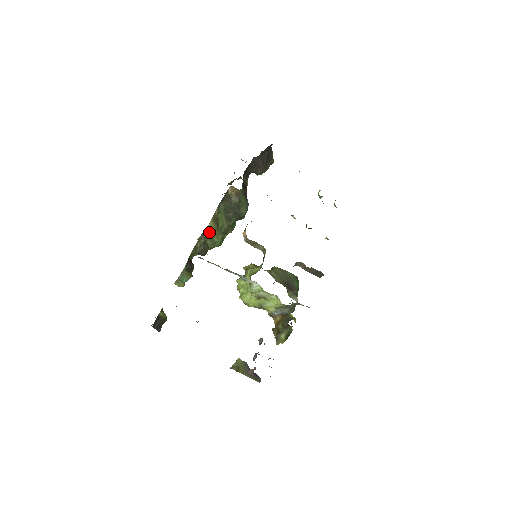
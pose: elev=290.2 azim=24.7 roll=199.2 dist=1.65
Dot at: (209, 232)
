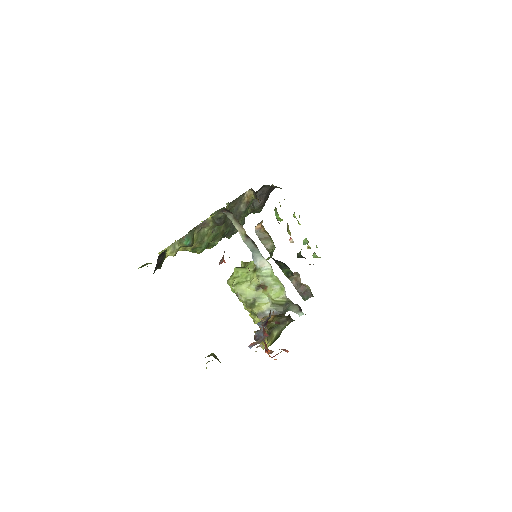
Dot at: occluded
